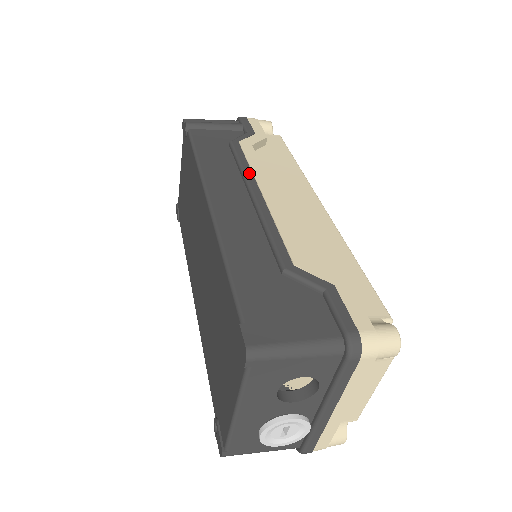
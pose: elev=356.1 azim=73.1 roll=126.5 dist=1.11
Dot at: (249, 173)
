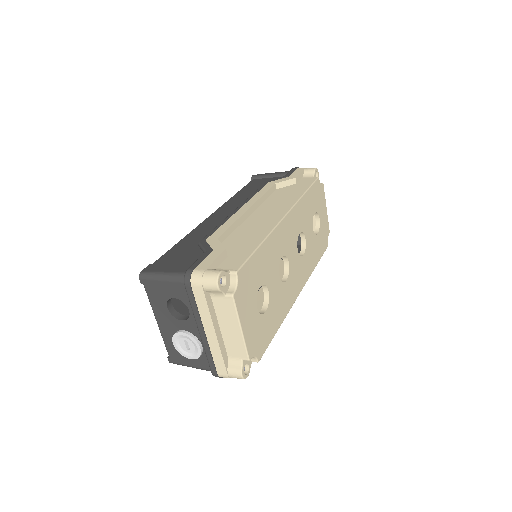
Dot at: (249, 198)
